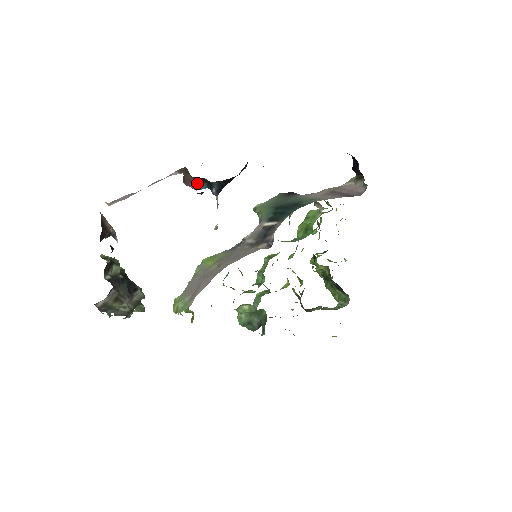
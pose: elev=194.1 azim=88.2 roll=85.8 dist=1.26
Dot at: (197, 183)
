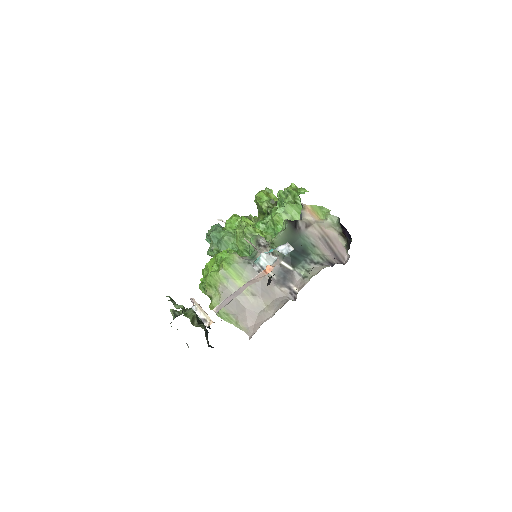
Dot at: occluded
